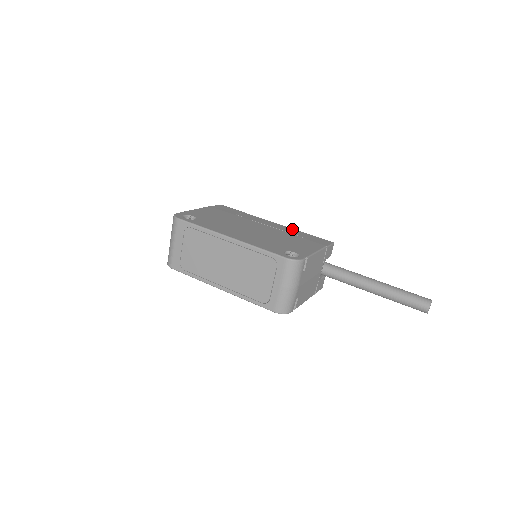
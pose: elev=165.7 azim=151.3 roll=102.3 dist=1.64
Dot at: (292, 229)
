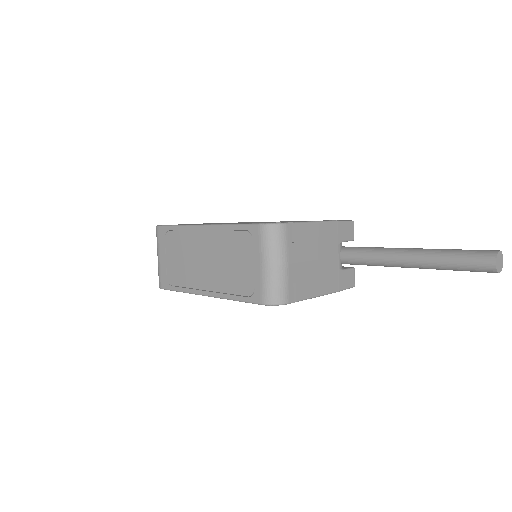
Dot at: occluded
